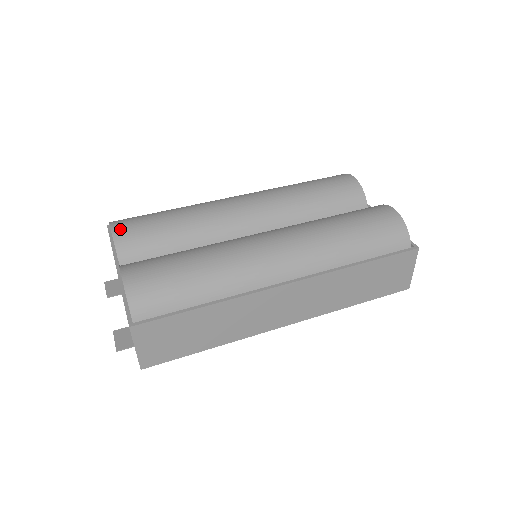
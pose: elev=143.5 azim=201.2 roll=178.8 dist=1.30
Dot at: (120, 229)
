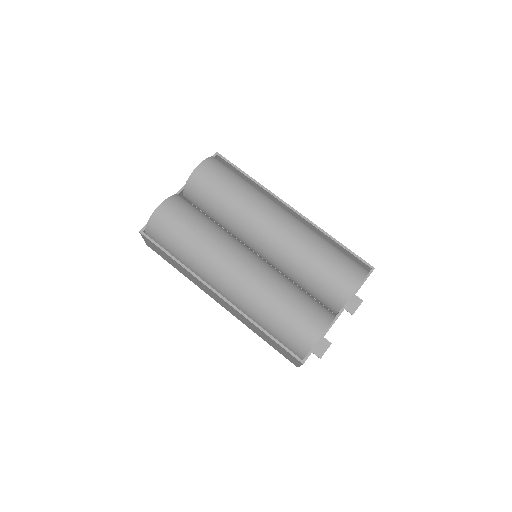
Dot at: (200, 172)
